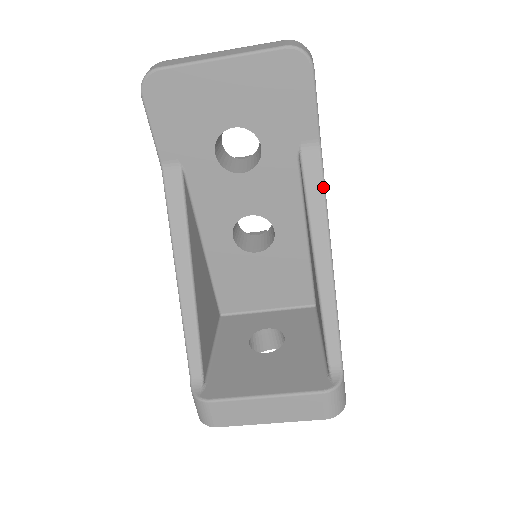
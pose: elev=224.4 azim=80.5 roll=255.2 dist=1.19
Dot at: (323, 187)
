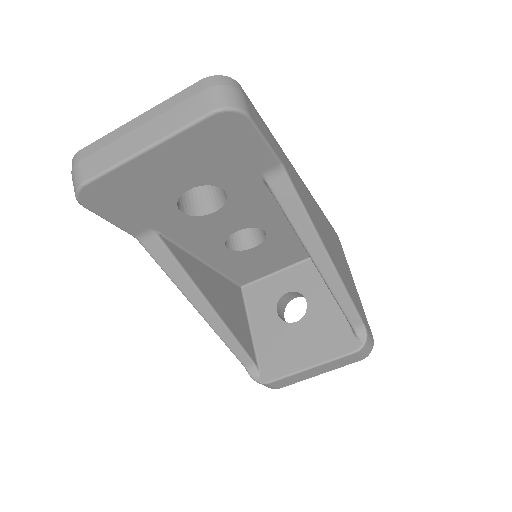
Dot at: (300, 203)
